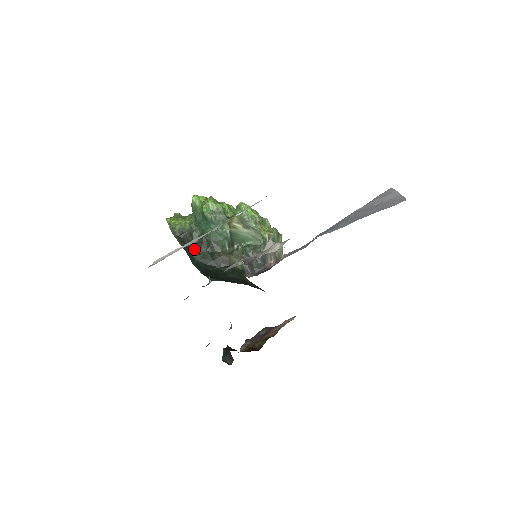
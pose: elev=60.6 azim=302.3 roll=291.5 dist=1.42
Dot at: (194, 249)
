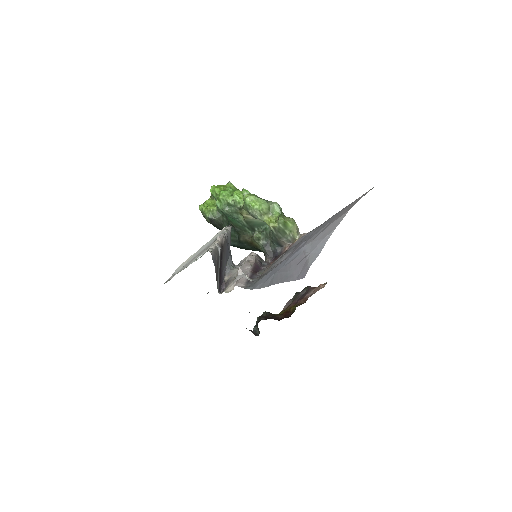
Dot at: occluded
